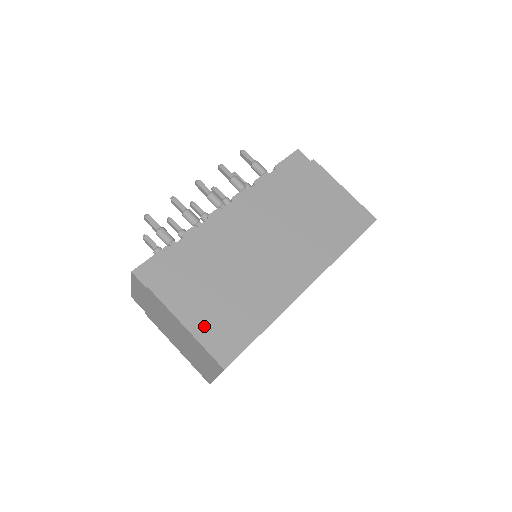
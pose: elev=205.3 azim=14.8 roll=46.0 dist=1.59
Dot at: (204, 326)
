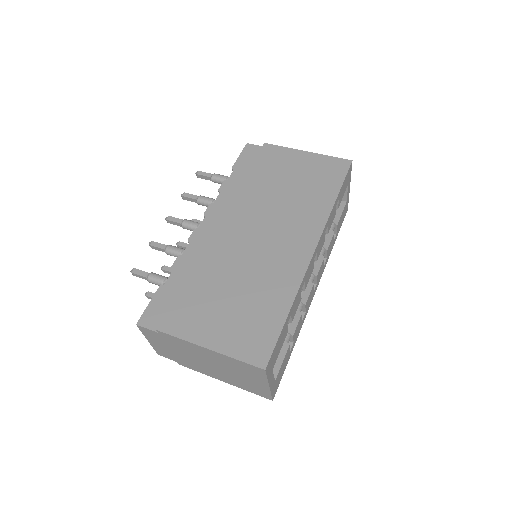
Dot at: (226, 339)
